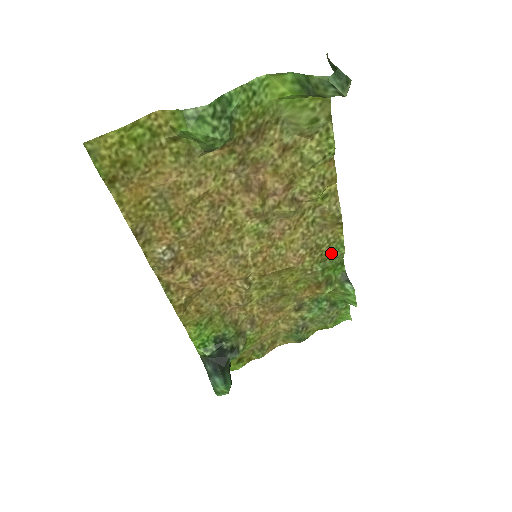
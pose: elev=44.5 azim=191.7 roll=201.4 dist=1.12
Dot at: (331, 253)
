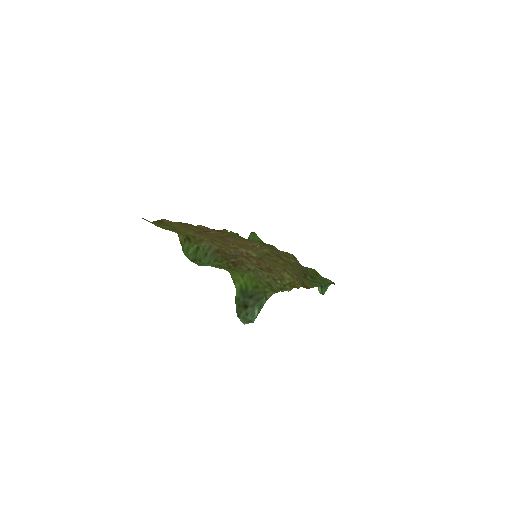
Dot at: (309, 280)
